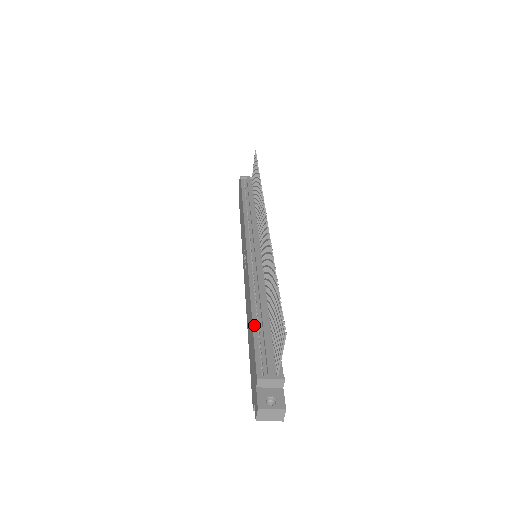
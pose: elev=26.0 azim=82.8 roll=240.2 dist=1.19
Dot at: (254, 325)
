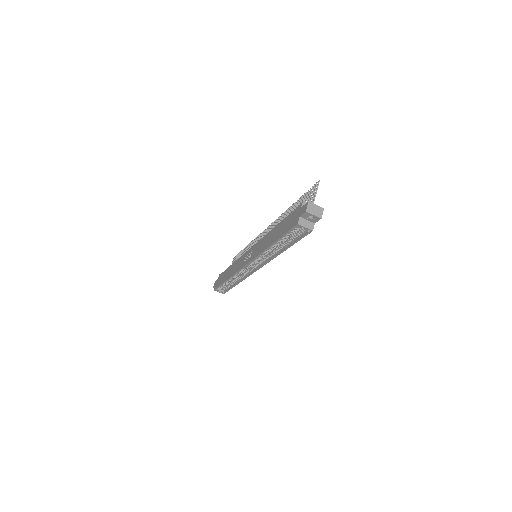
Dot at: occluded
